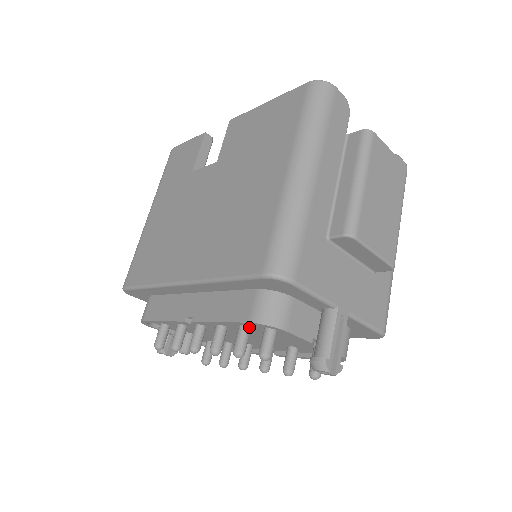
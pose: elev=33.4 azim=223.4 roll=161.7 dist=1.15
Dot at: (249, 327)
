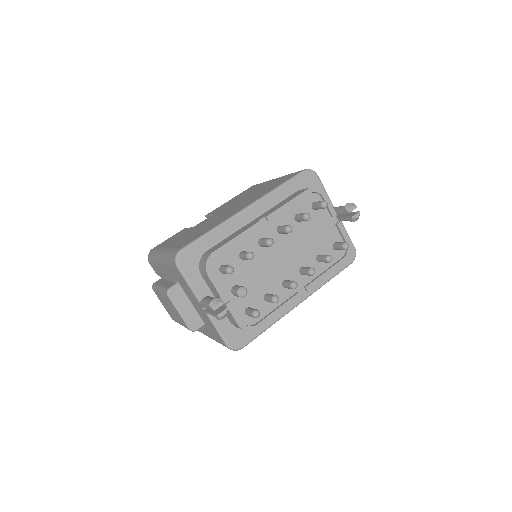
Dot at: occluded
